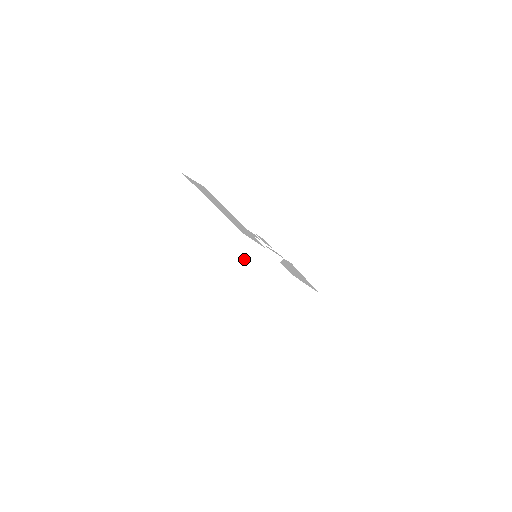
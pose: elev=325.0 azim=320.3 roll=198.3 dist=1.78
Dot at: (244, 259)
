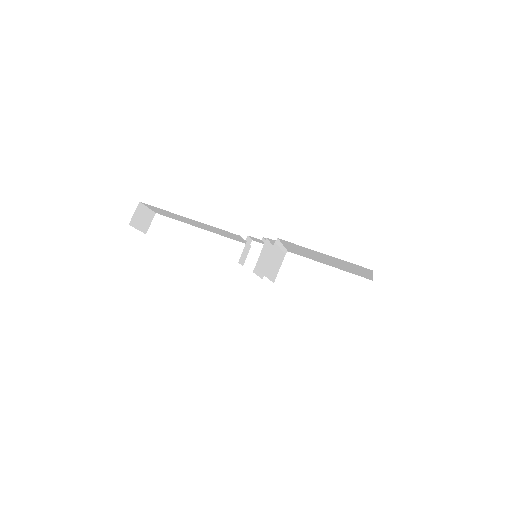
Dot at: occluded
